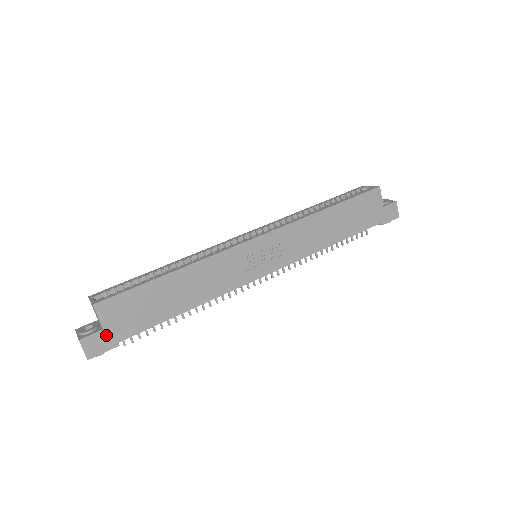
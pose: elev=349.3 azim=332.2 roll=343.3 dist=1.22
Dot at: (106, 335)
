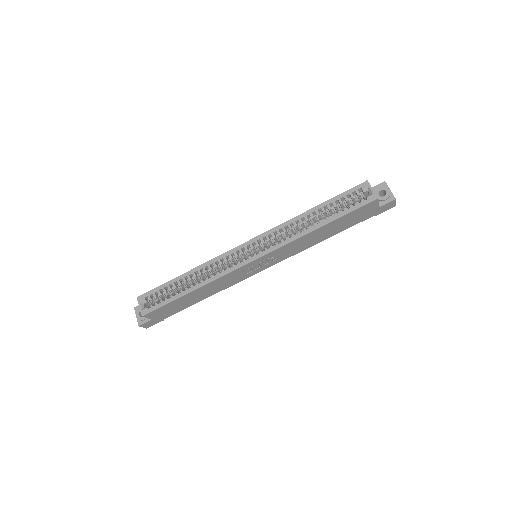
Dot at: (154, 320)
